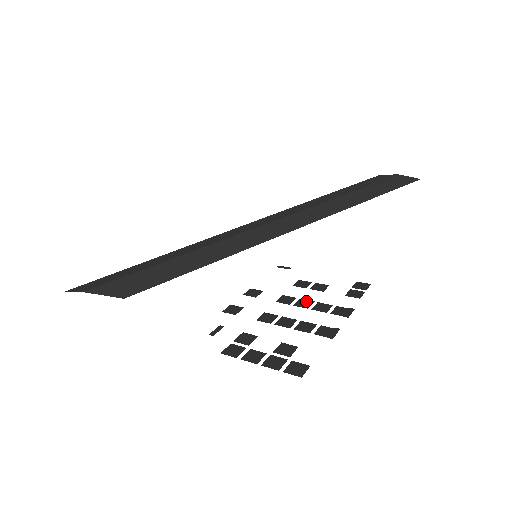
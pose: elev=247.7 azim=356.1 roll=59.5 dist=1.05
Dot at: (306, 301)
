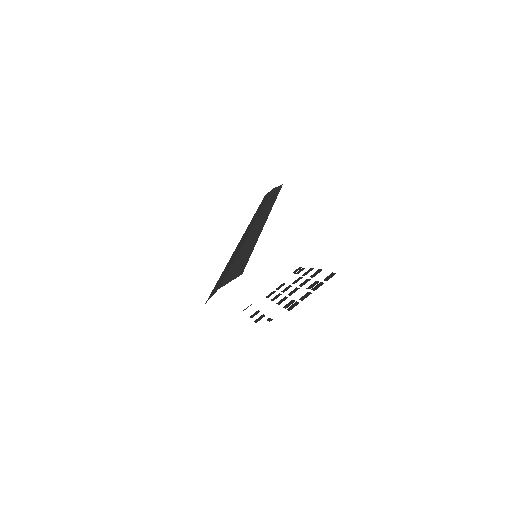
Dot at: (286, 288)
